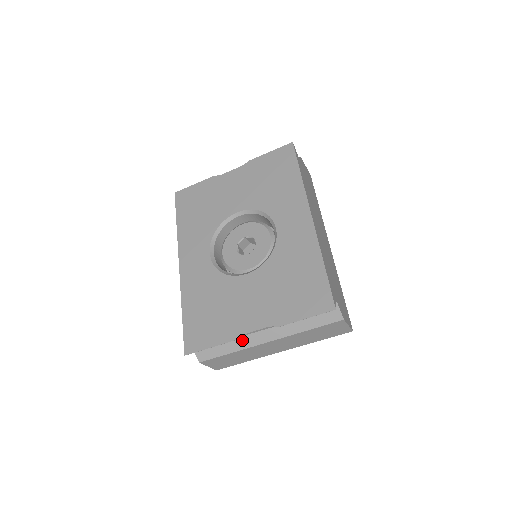
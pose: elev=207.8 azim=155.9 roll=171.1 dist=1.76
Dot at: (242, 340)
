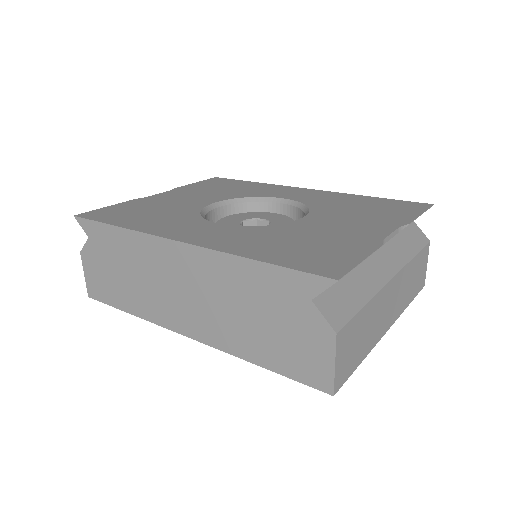
Dot at: (368, 278)
